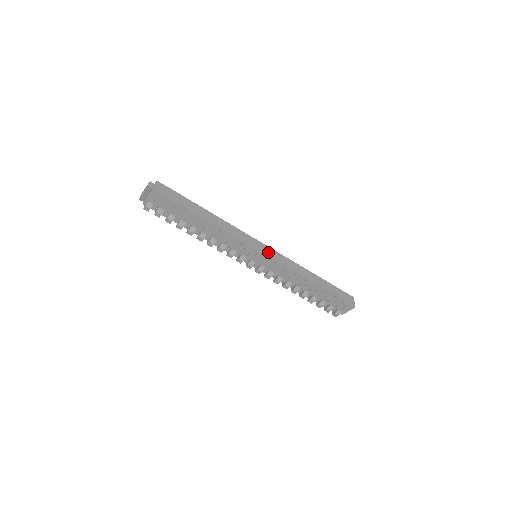
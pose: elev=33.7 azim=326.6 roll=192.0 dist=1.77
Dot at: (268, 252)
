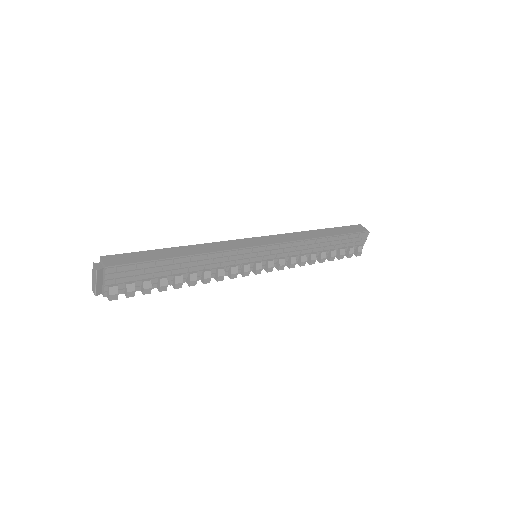
Dot at: (265, 241)
